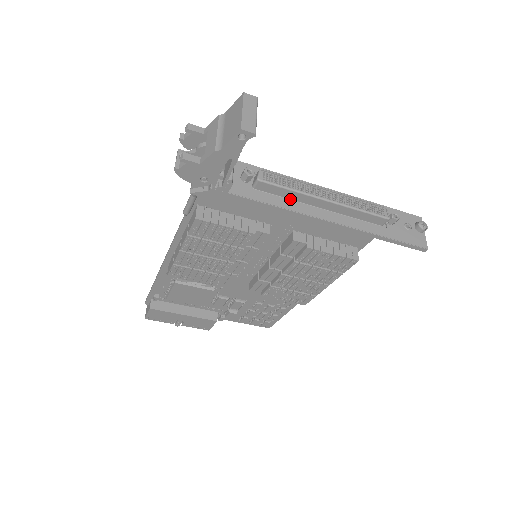
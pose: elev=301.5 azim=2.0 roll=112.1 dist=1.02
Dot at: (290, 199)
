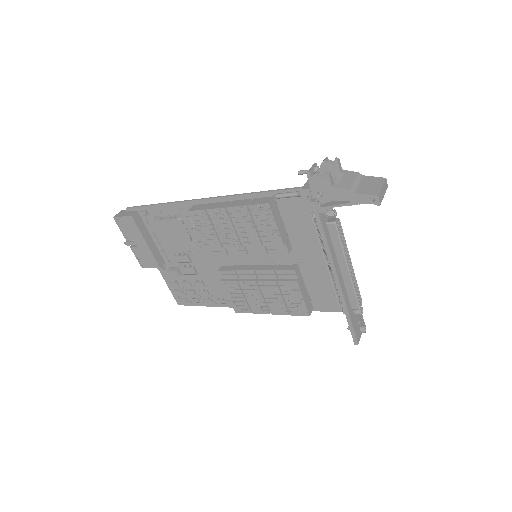
Dot at: (333, 249)
